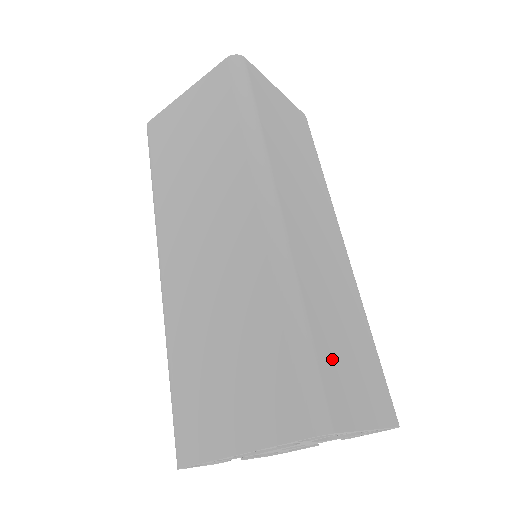
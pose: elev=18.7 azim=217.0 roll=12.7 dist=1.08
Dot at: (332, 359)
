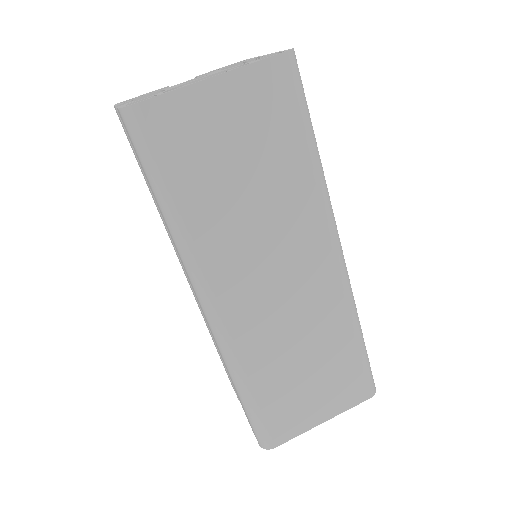
Dot at: occluded
